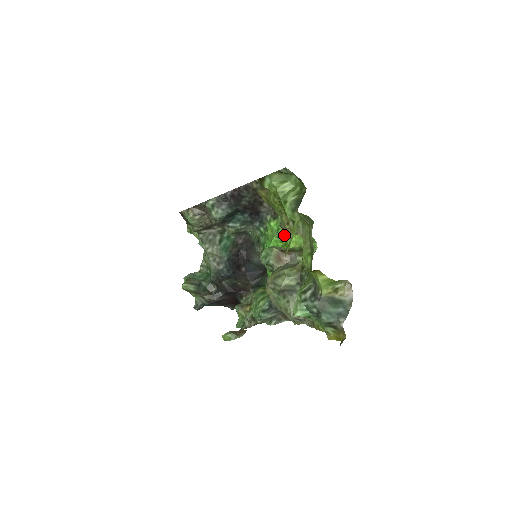
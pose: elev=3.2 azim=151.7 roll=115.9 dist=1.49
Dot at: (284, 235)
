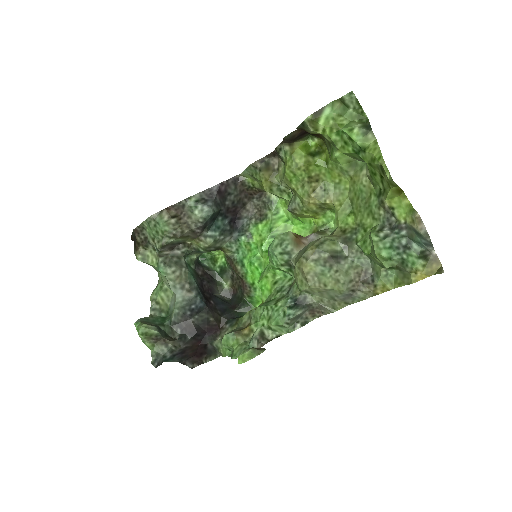
Dot at: (279, 233)
